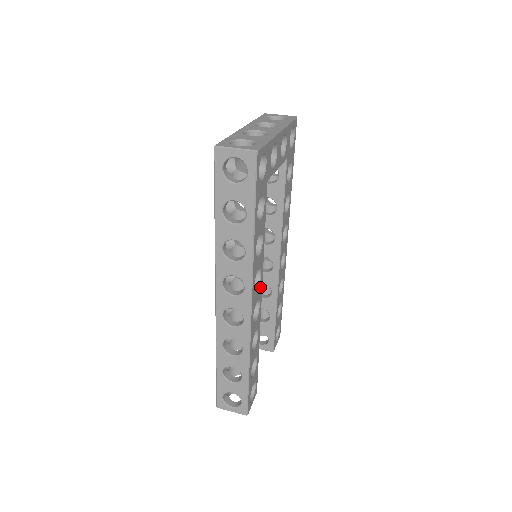
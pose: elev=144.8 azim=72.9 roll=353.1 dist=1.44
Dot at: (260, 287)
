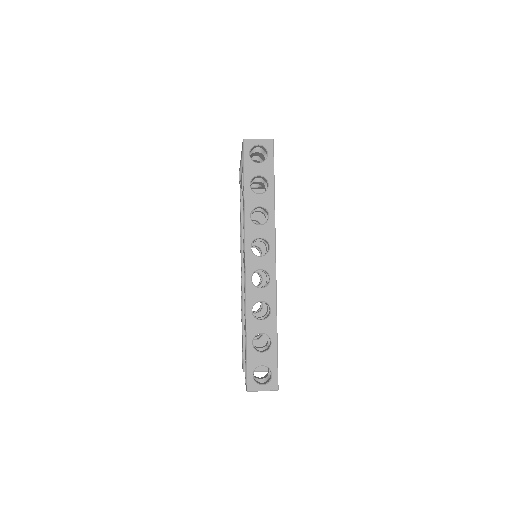
Dot at: occluded
